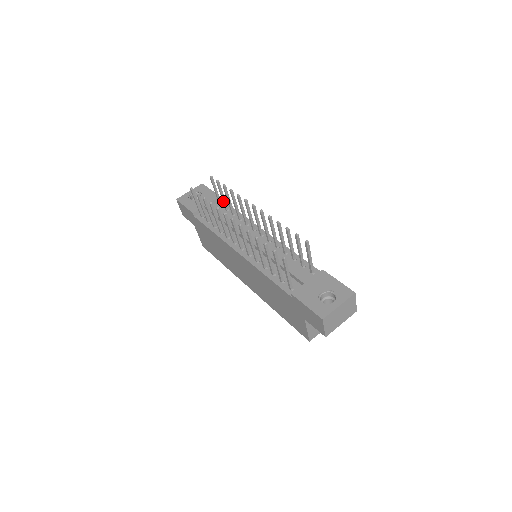
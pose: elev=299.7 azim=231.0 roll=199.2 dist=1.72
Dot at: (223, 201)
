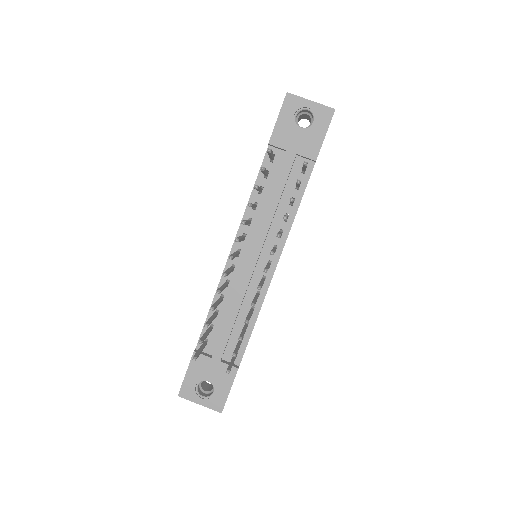
Dot at: occluded
